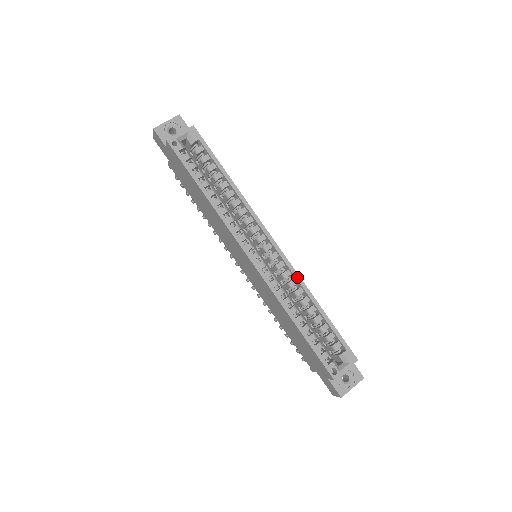
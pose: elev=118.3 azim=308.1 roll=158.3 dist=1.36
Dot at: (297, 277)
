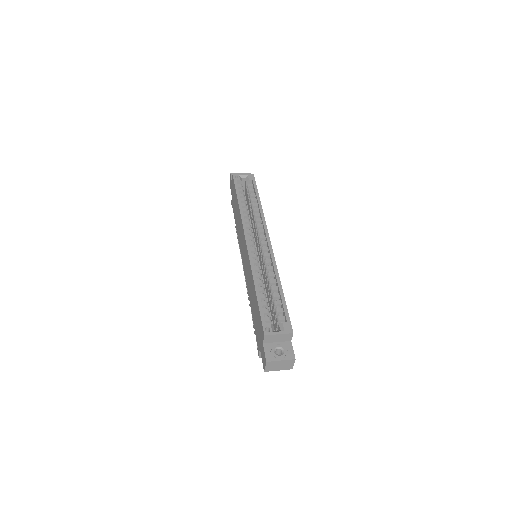
Dot at: (274, 264)
